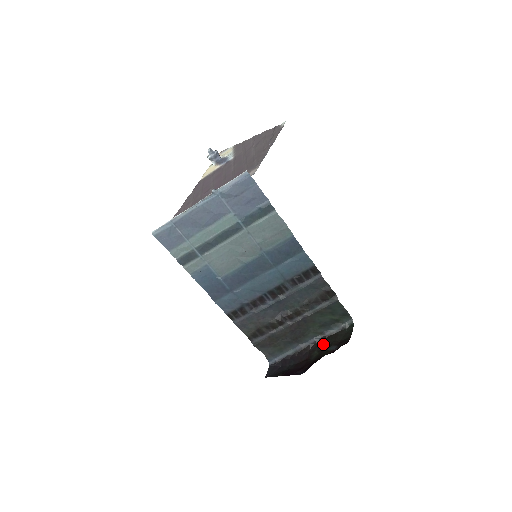
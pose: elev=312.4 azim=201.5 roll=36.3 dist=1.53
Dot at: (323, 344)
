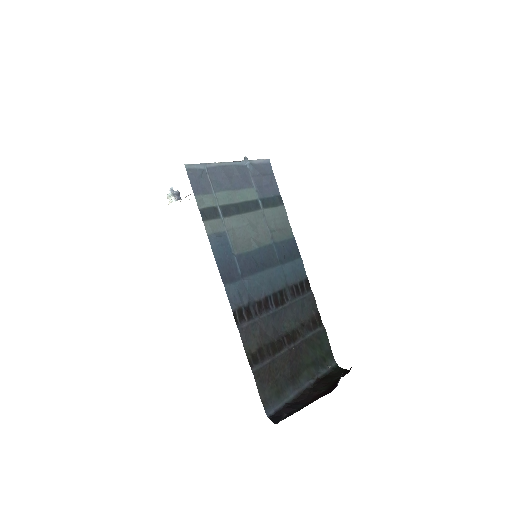
Dot at: (322, 383)
